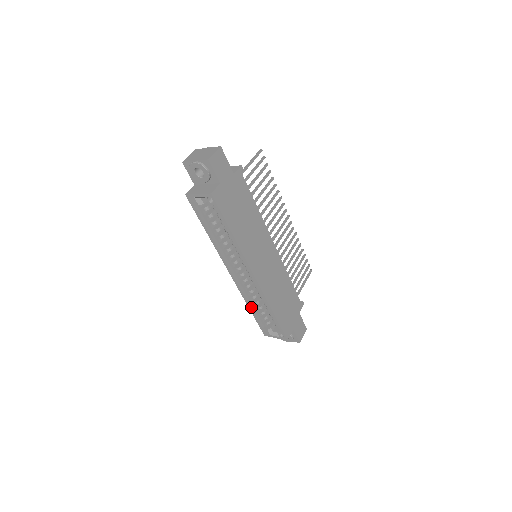
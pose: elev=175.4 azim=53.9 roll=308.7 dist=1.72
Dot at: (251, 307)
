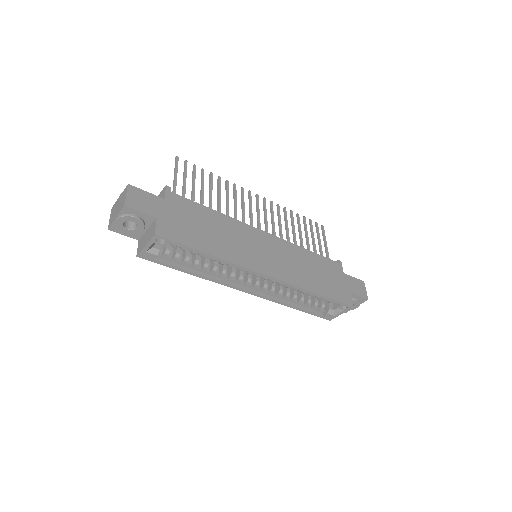
Dot at: (293, 306)
